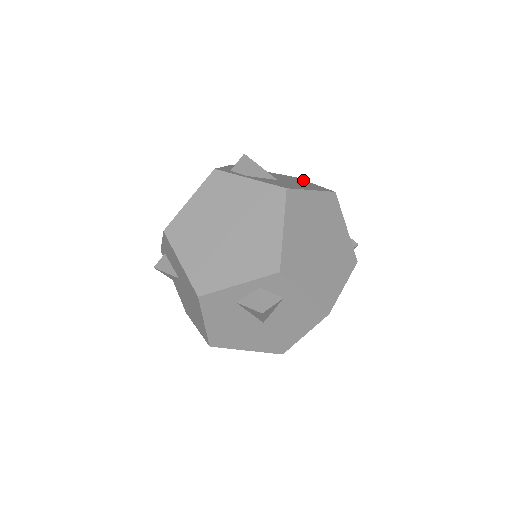
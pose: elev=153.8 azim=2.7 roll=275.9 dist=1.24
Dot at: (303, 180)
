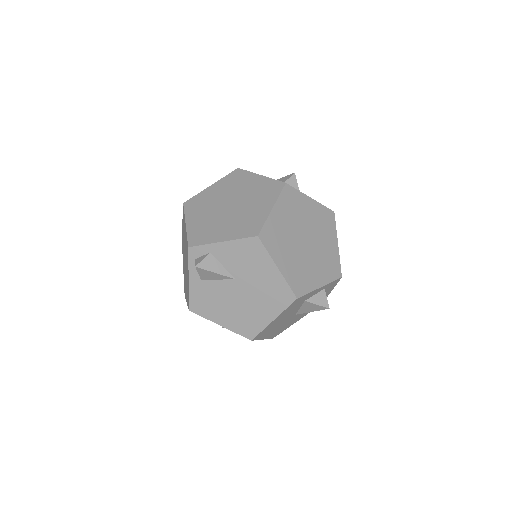
Dot at: occluded
